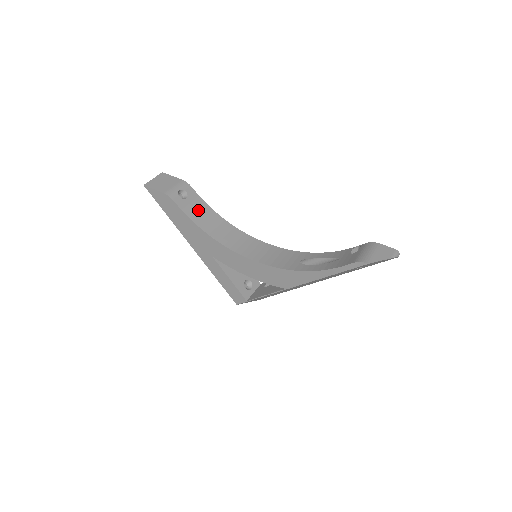
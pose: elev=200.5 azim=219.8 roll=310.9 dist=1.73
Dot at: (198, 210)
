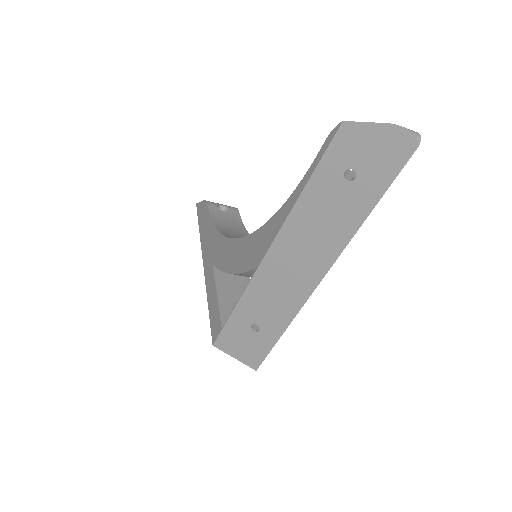
Dot at: (228, 221)
